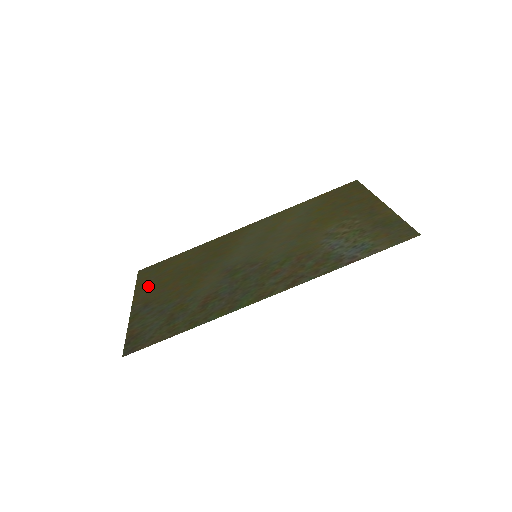
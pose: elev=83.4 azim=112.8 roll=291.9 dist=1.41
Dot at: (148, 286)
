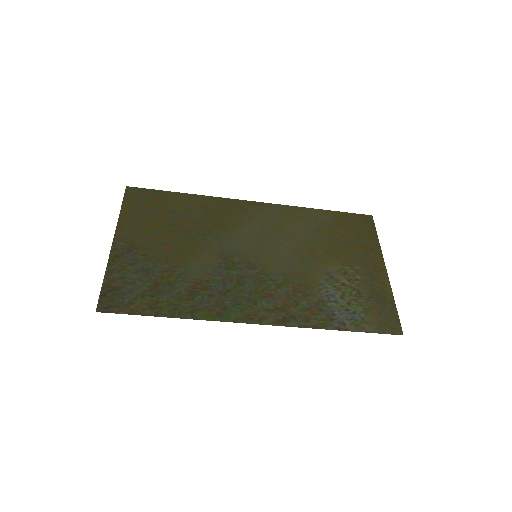
Dot at: (136, 220)
